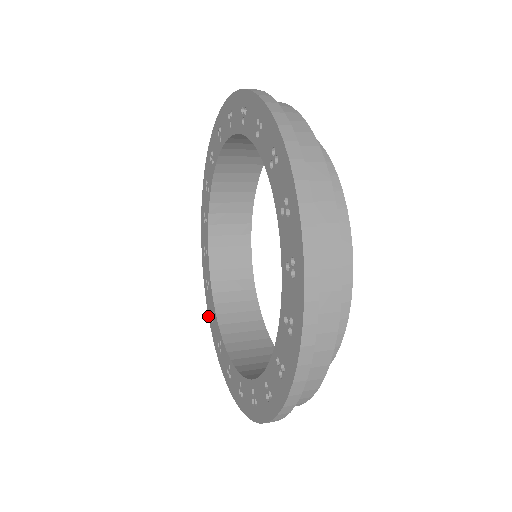
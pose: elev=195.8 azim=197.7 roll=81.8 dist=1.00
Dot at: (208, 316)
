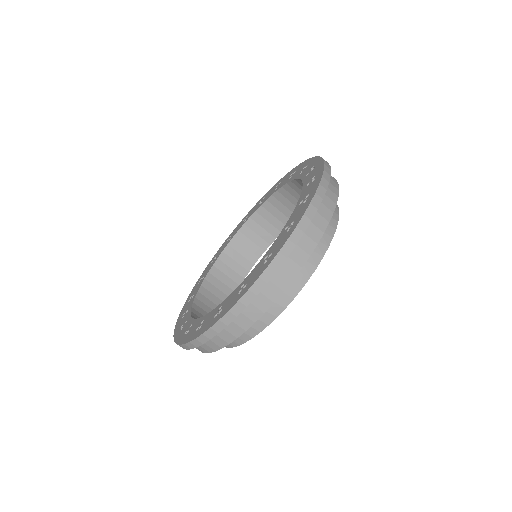
Dot at: (198, 279)
